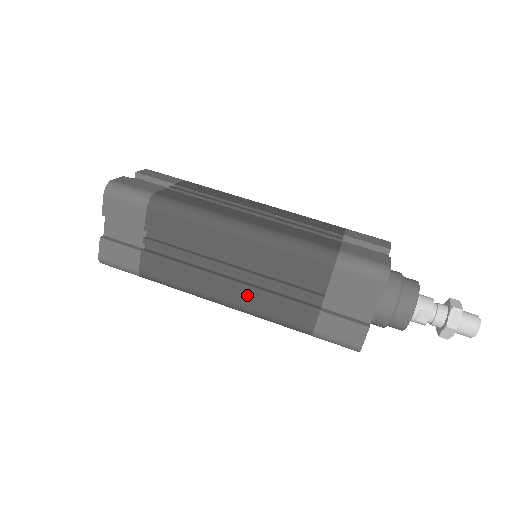
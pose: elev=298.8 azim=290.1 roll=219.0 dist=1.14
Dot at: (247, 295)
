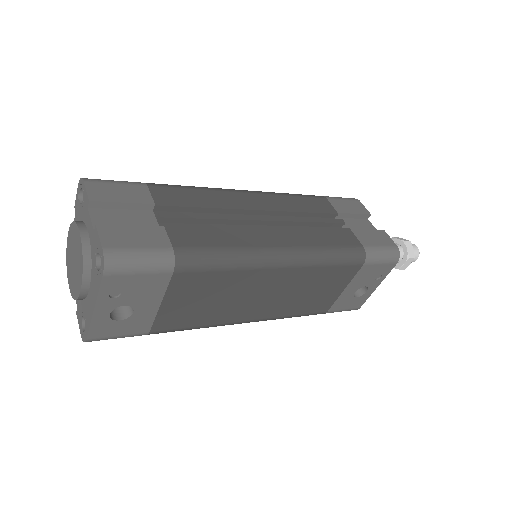
Dot at: (296, 236)
